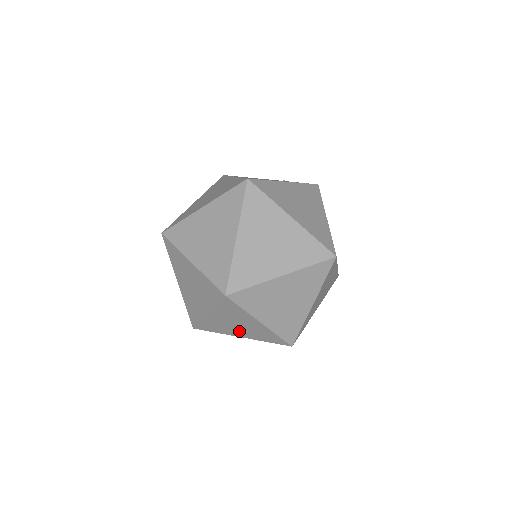
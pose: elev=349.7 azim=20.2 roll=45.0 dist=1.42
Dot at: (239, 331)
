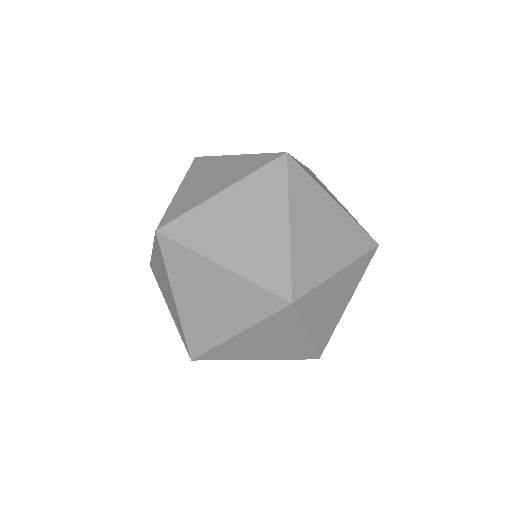
Dot at: (262, 352)
